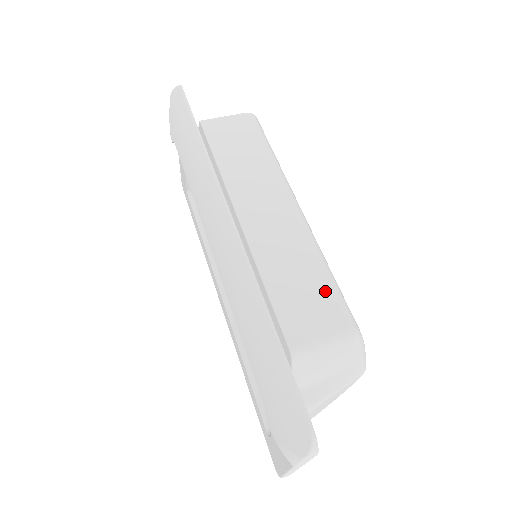
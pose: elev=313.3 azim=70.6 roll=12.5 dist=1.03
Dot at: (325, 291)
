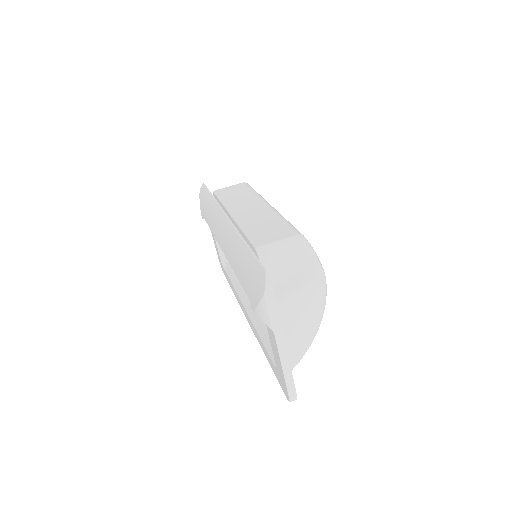
Dot at: (282, 226)
